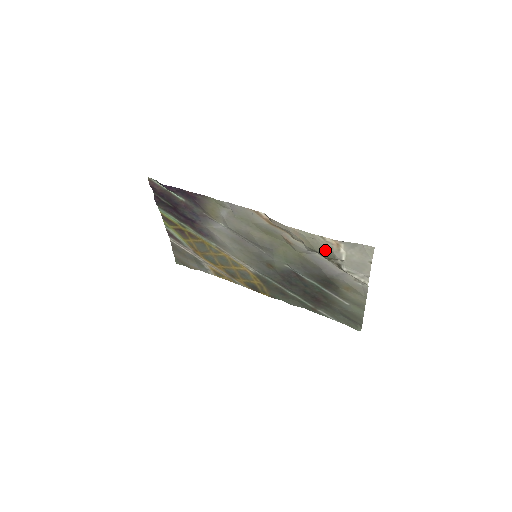
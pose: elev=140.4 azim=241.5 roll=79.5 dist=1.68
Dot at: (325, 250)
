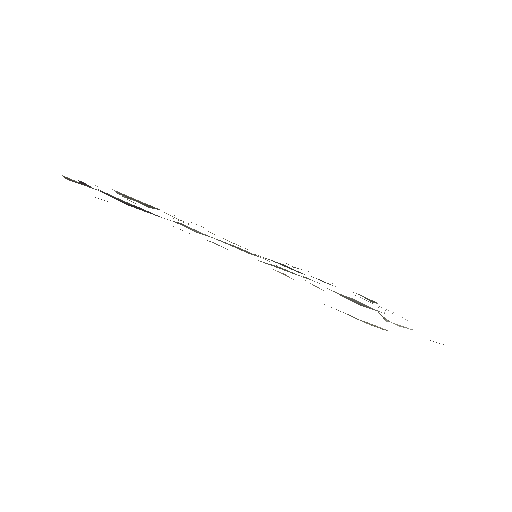
Dot at: occluded
